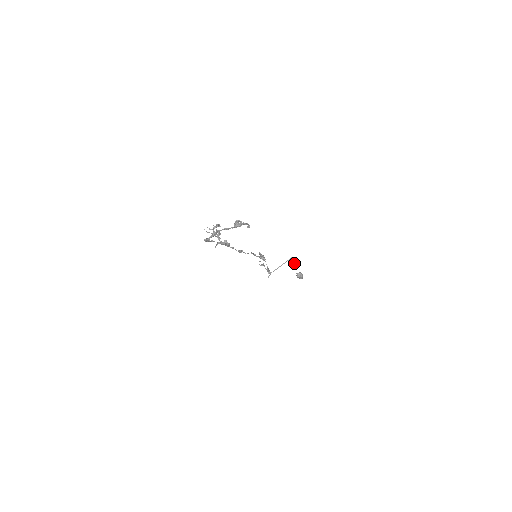
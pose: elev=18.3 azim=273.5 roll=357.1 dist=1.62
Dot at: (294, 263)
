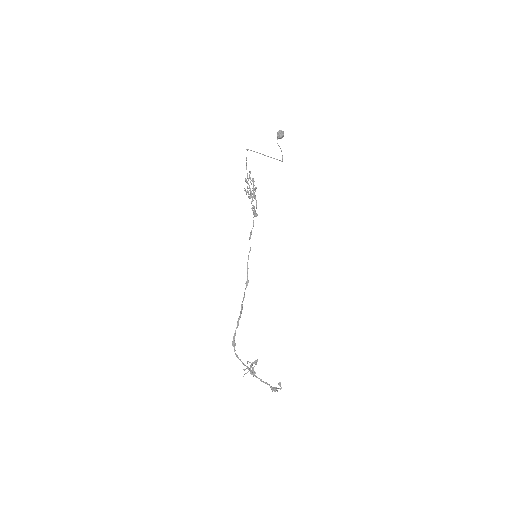
Dot at: occluded
